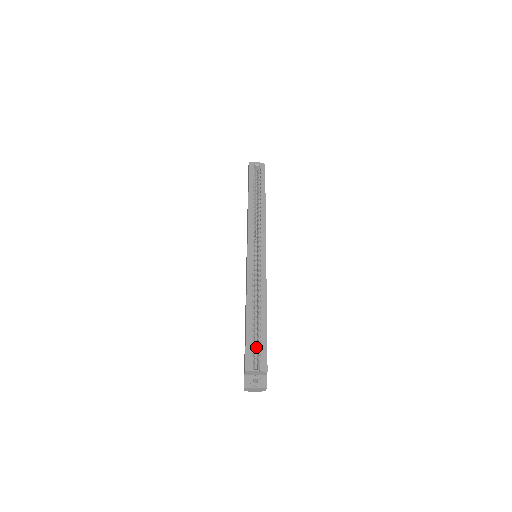
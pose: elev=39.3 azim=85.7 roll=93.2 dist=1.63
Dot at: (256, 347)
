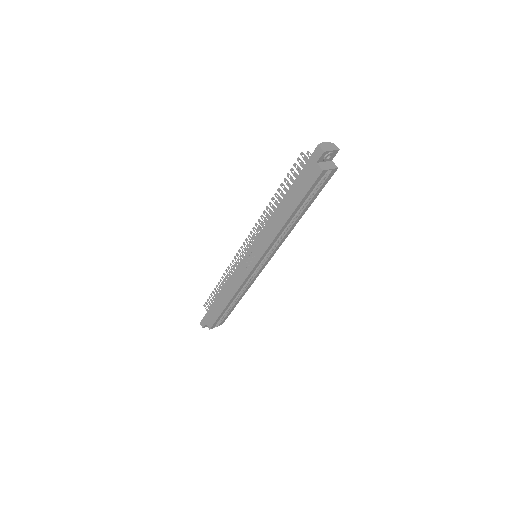
Dot at: occluded
